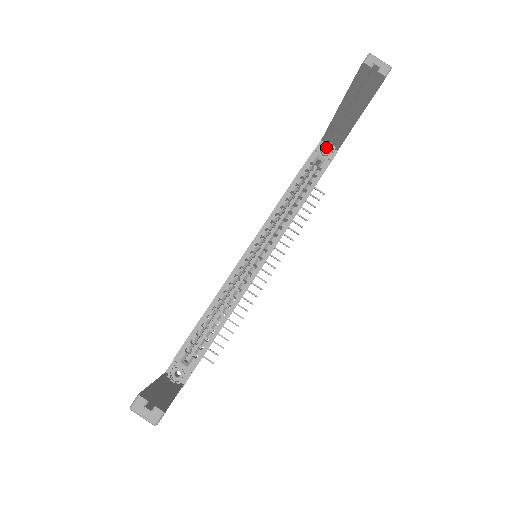
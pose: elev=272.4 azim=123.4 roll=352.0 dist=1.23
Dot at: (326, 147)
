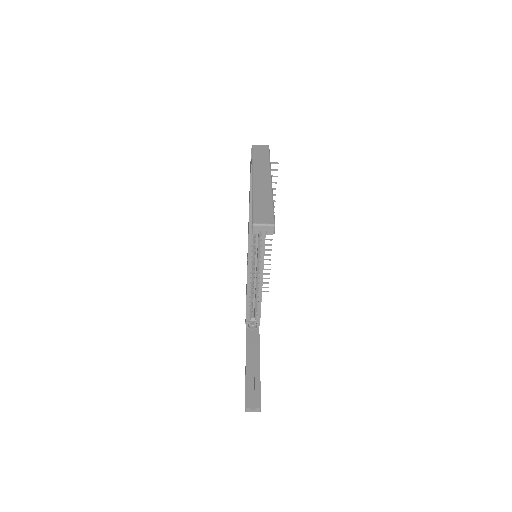
Dot at: occluded
